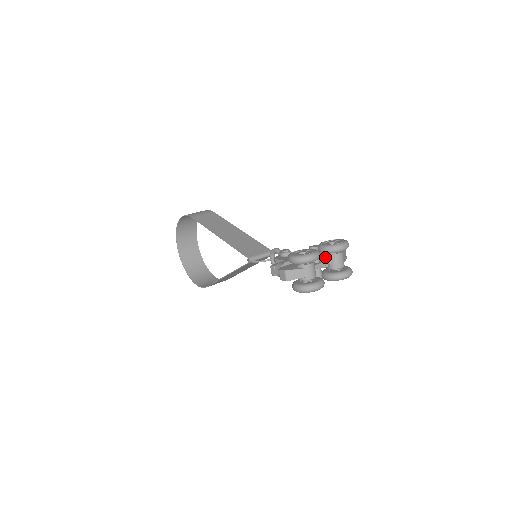
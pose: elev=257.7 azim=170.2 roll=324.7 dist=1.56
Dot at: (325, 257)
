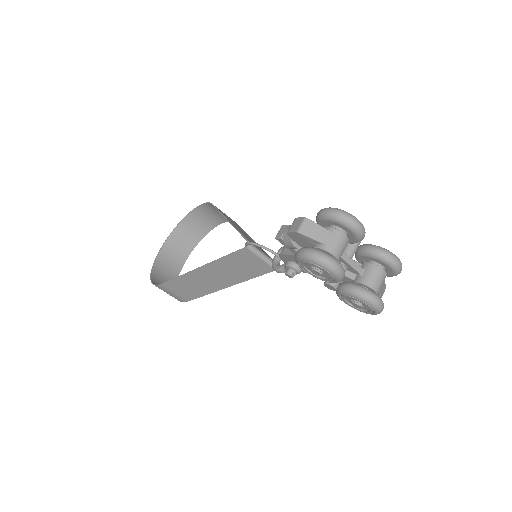
Dot at: (359, 264)
